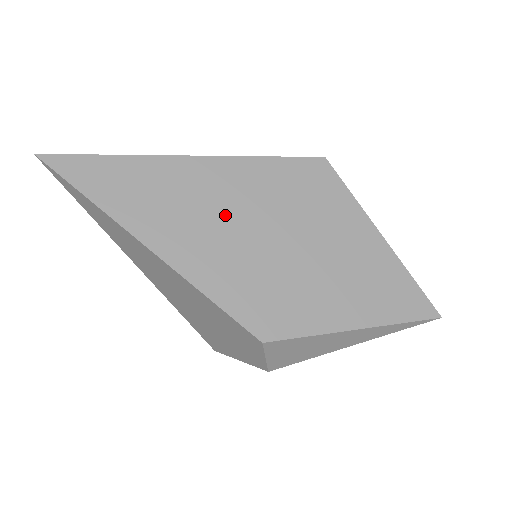
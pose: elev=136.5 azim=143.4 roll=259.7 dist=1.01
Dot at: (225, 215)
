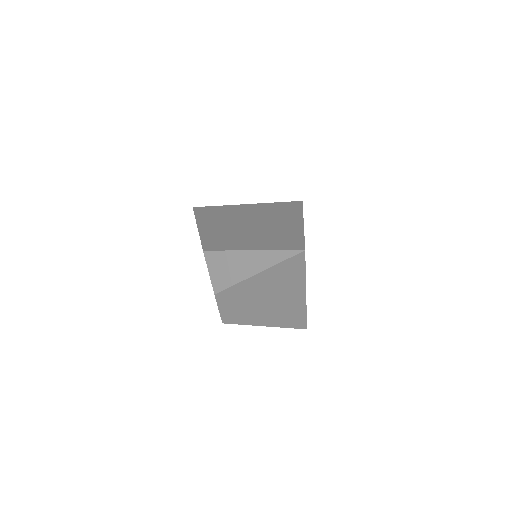
Dot at: (235, 218)
